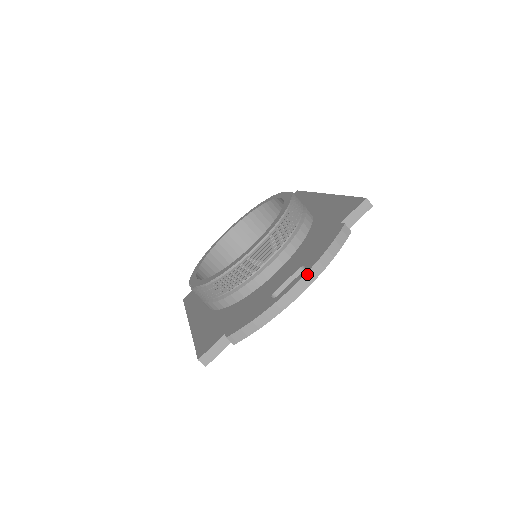
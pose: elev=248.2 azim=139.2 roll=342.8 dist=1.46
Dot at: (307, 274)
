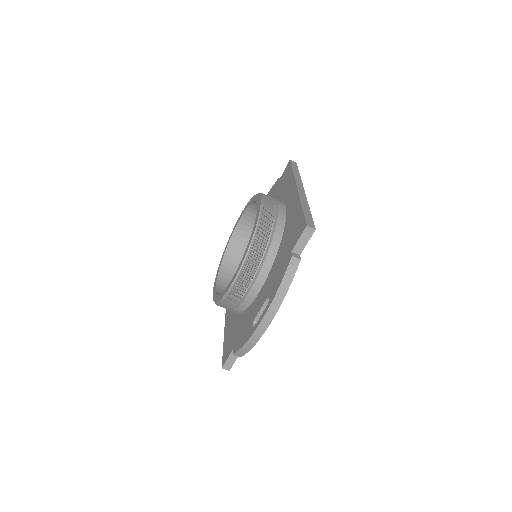
Dot at: (268, 311)
